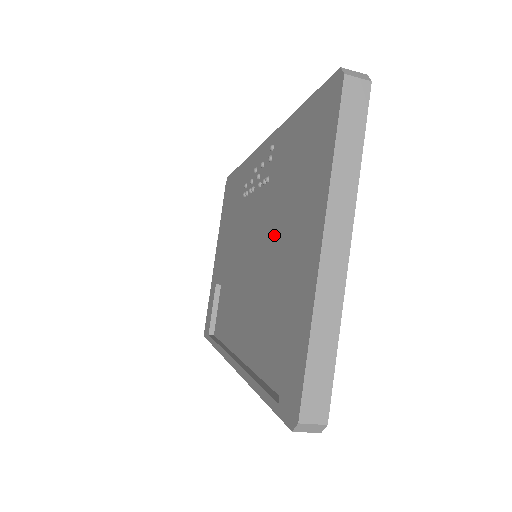
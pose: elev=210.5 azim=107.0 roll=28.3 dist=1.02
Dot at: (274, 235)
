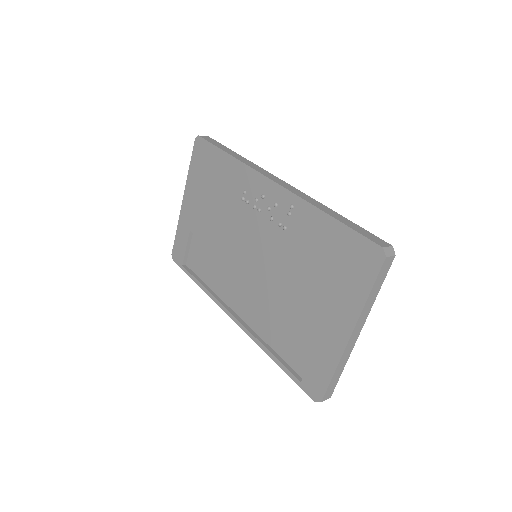
Dot at: (295, 281)
